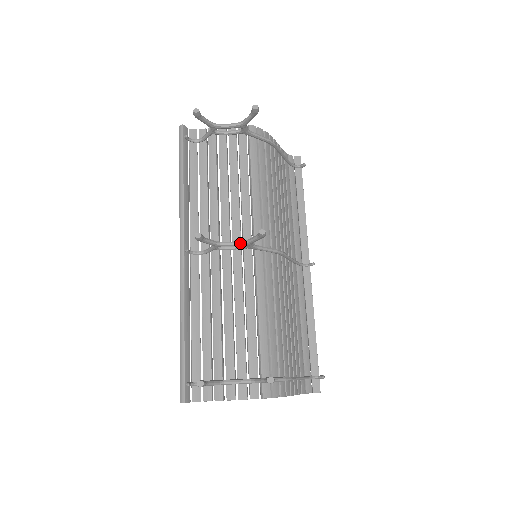
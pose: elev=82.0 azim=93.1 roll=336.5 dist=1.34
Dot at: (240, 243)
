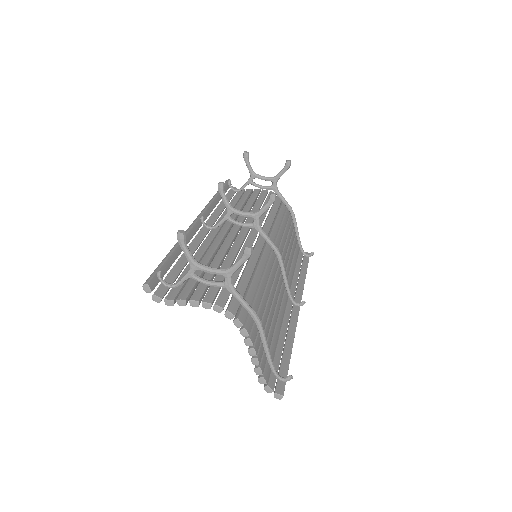
Dot at: (250, 213)
